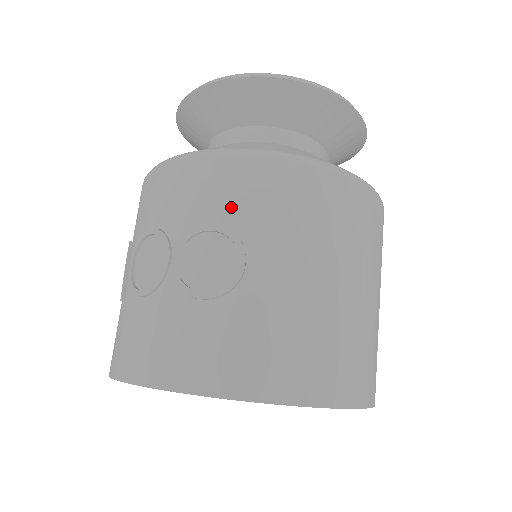
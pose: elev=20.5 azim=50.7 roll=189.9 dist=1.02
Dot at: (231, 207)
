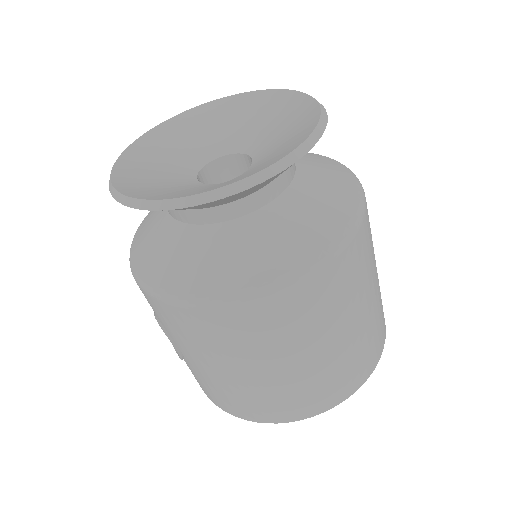
Dot at: occluded
